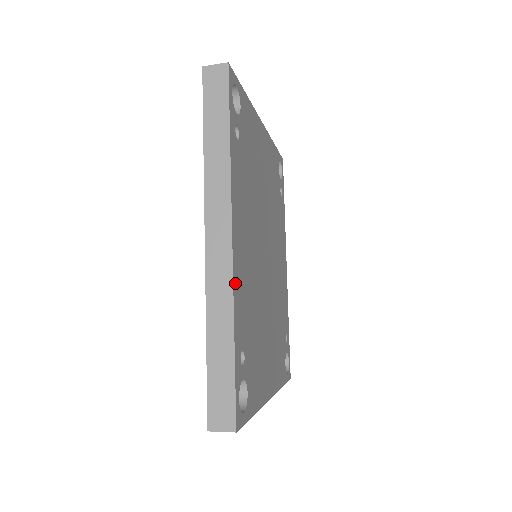
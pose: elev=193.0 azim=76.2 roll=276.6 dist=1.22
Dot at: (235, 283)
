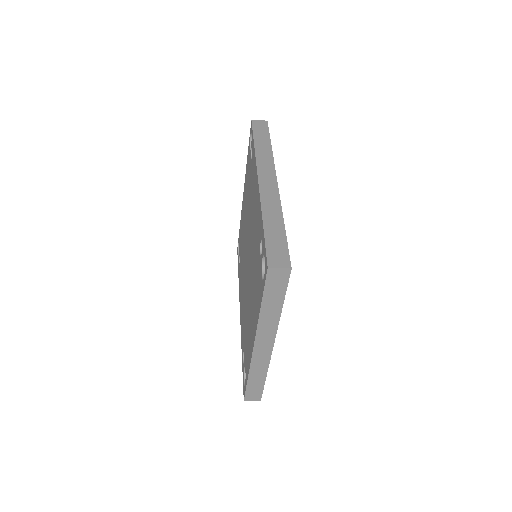
Dot at: occluded
